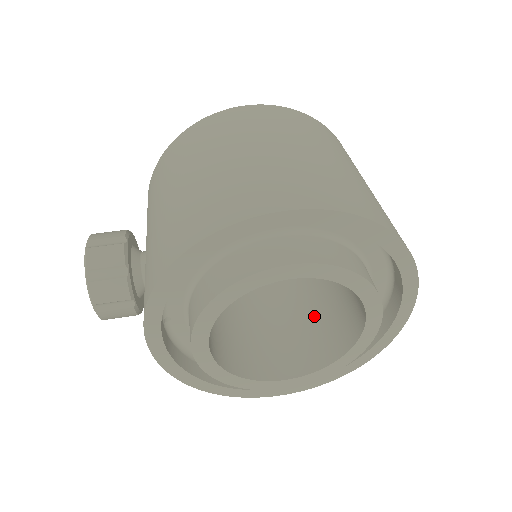
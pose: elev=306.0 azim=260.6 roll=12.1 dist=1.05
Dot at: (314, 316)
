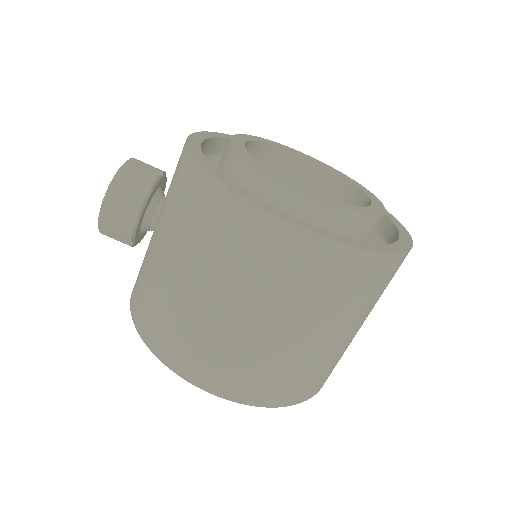
Dot at: occluded
